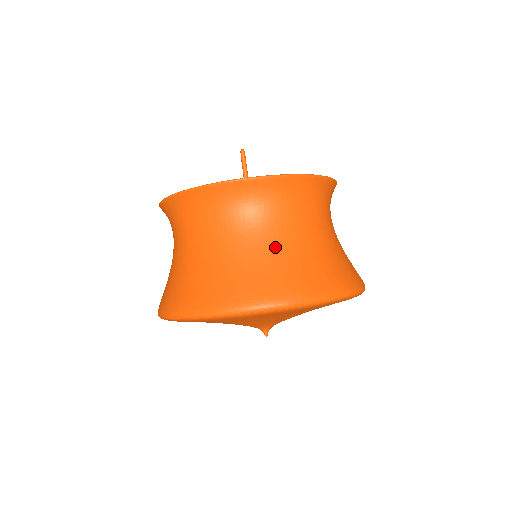
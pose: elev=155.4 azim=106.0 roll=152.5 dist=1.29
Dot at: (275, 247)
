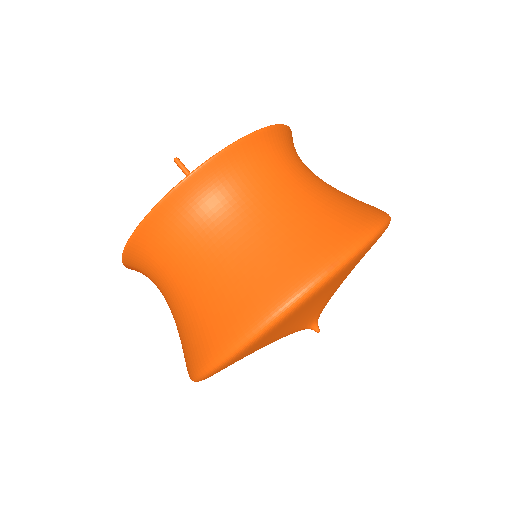
Dot at: (272, 223)
